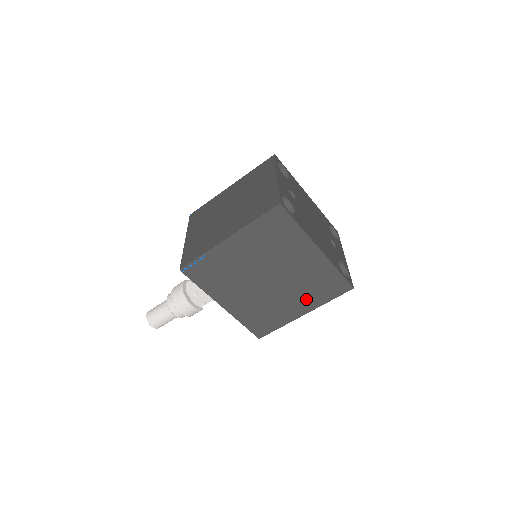
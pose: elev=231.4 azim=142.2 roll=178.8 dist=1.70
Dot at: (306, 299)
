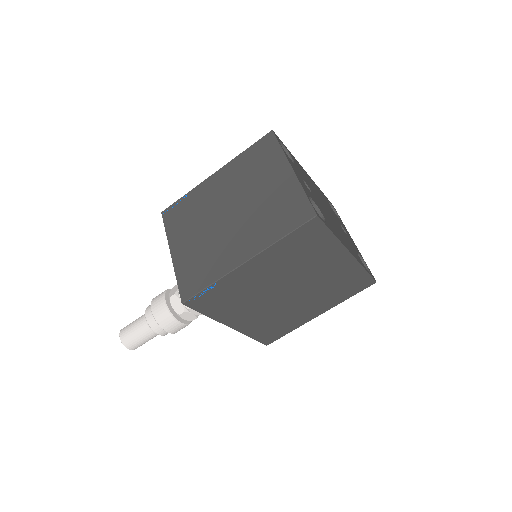
Dot at: (325, 301)
